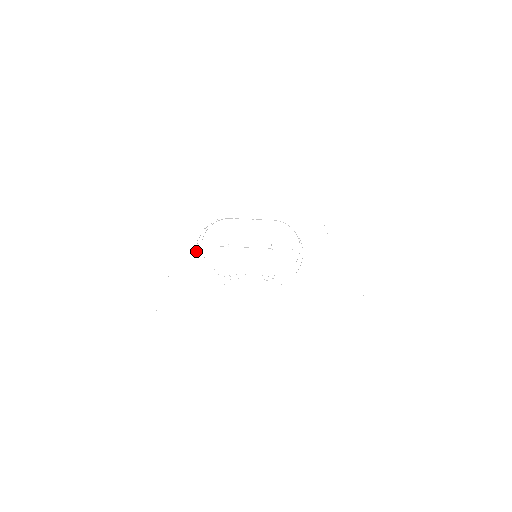
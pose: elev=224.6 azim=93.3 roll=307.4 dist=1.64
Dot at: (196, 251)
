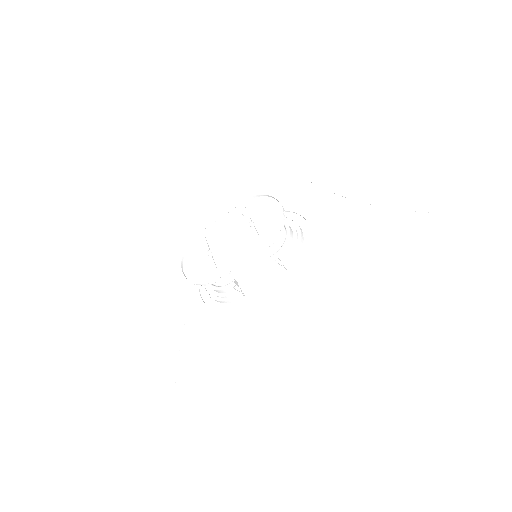
Dot at: (200, 296)
